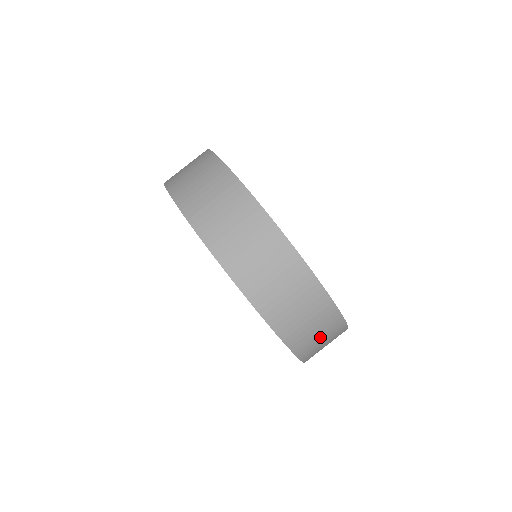
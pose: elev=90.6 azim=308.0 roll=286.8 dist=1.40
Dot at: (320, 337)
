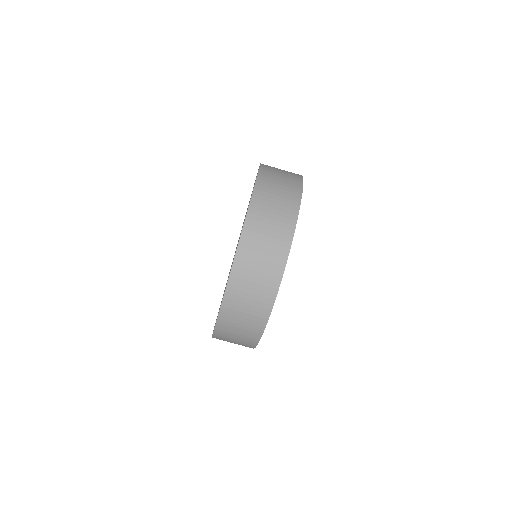
Dot at: occluded
